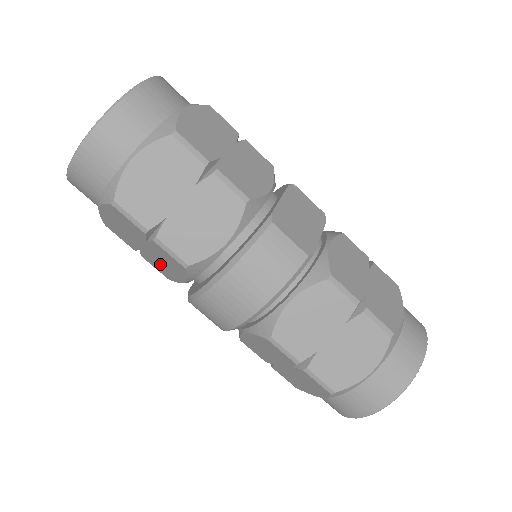
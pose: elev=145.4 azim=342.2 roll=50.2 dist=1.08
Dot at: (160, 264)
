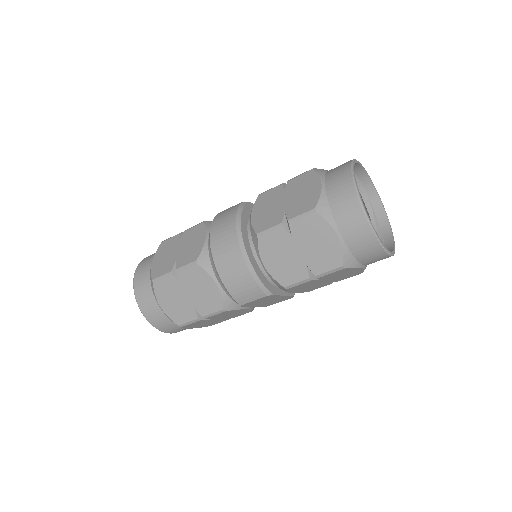
Dot at: (204, 298)
